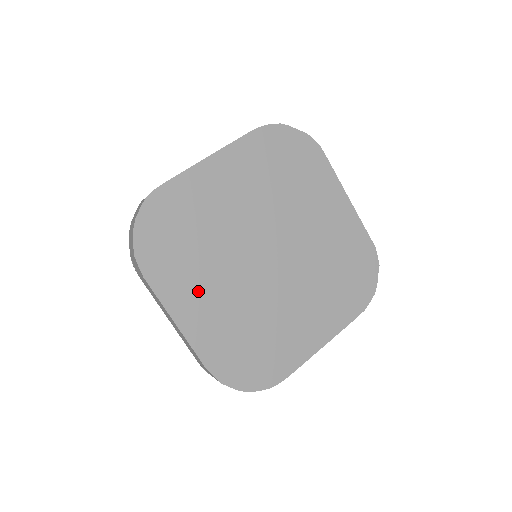
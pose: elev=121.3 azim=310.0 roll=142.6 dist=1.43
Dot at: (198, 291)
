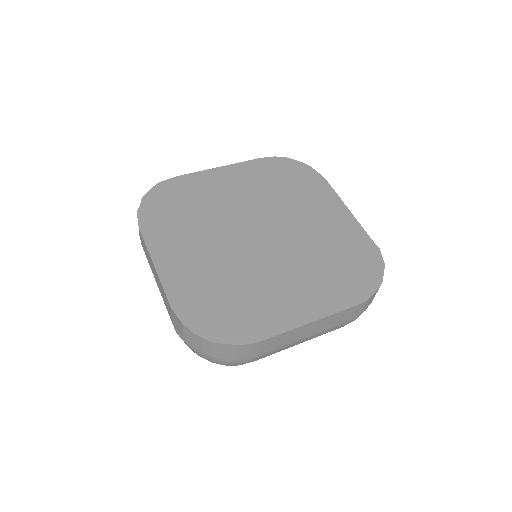
Dot at: (183, 247)
